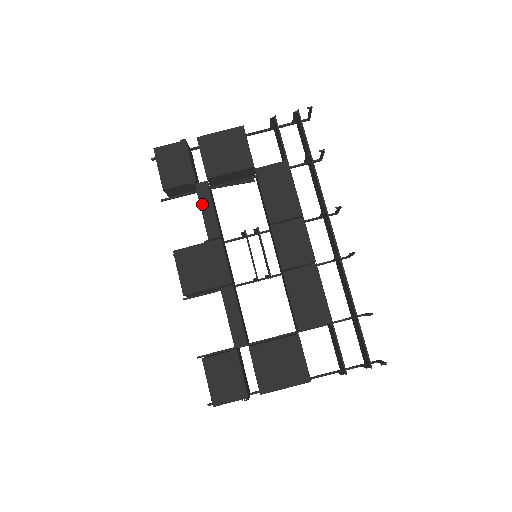
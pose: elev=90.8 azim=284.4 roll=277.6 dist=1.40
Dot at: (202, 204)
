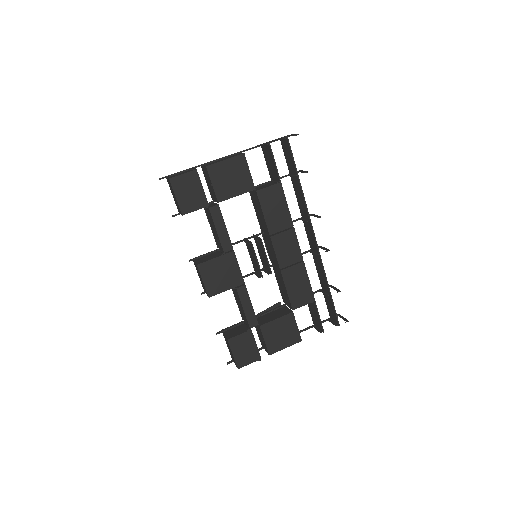
Dot at: (216, 225)
